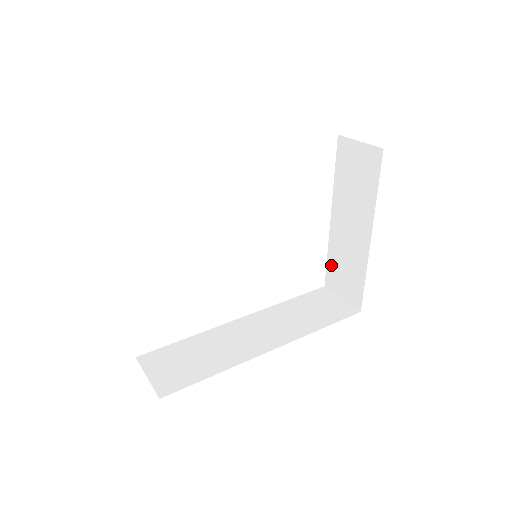
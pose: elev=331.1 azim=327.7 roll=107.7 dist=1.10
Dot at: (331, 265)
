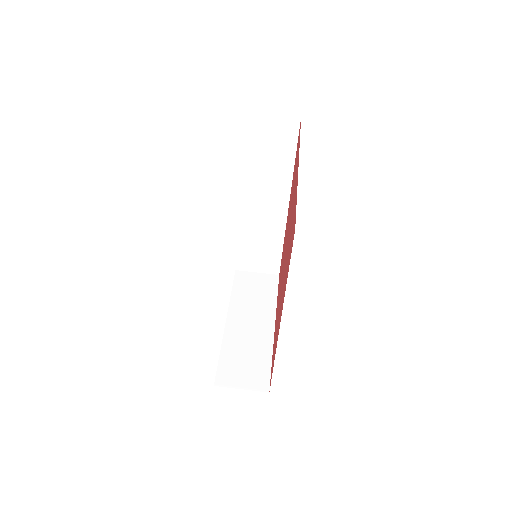
Dot at: occluded
